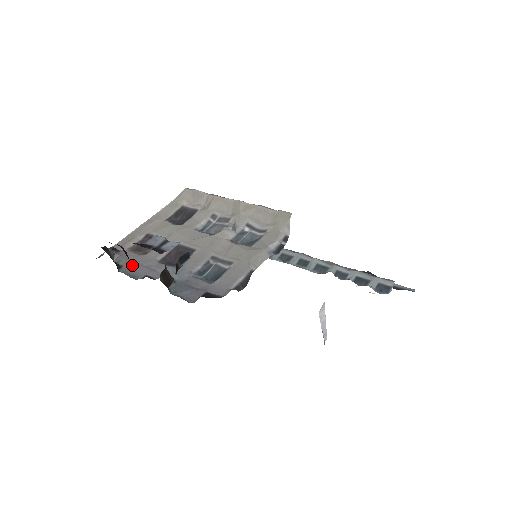
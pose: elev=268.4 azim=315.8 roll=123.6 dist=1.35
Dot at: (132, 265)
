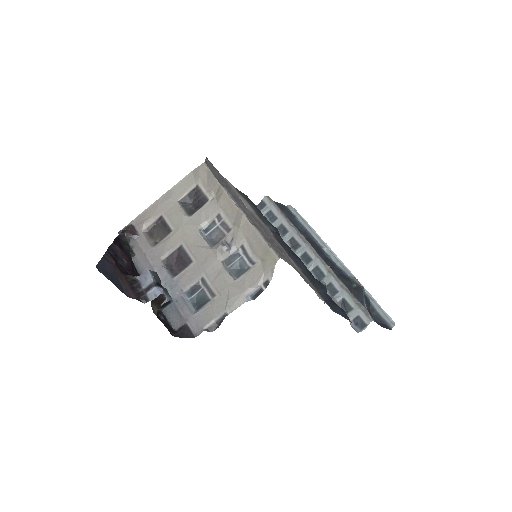
Dot at: (141, 258)
